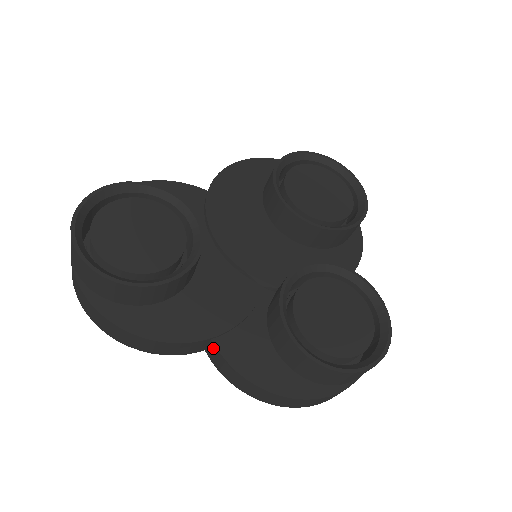
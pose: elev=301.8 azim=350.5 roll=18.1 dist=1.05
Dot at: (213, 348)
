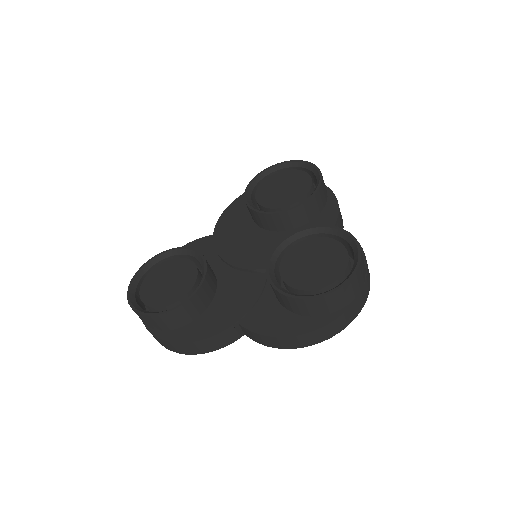
Dot at: (243, 328)
